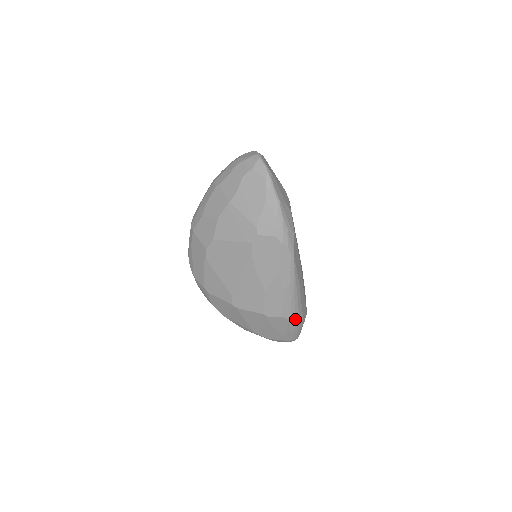
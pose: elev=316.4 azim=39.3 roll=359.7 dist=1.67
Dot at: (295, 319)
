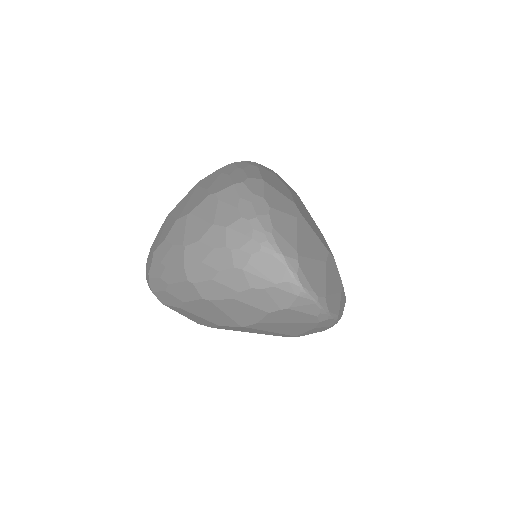
Dot at: occluded
